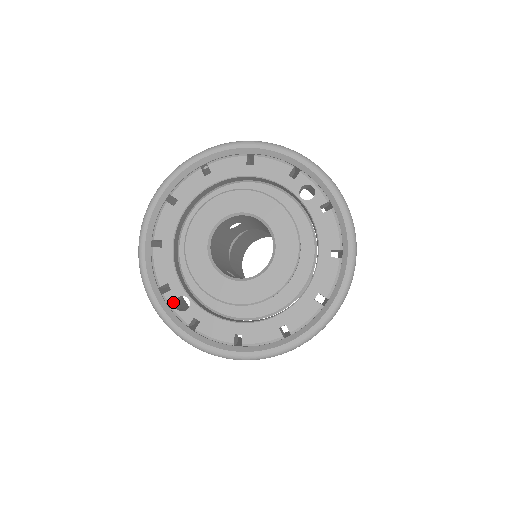
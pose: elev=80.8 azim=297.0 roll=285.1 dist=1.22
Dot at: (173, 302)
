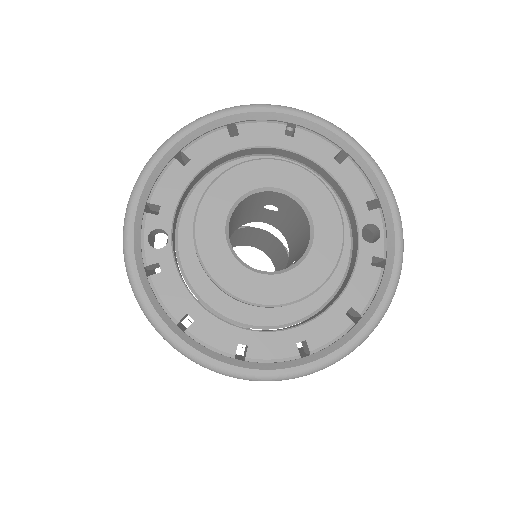
Dot at: (150, 229)
